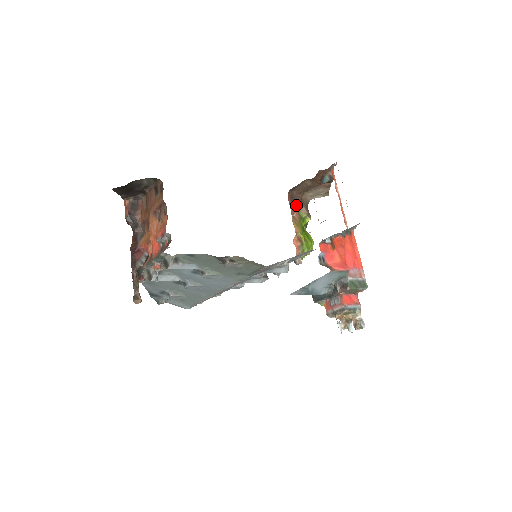
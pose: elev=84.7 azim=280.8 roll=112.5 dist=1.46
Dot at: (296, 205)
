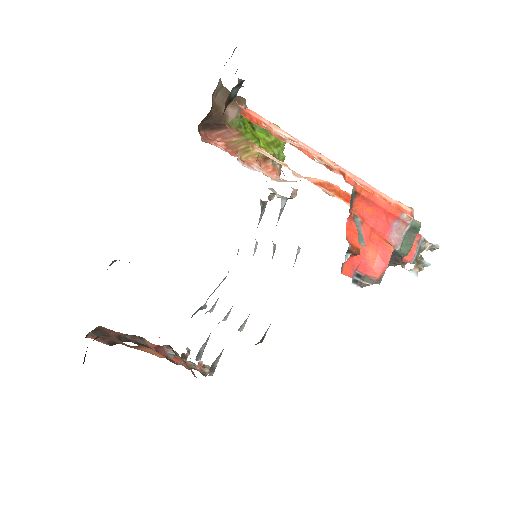
Dot at: (219, 124)
